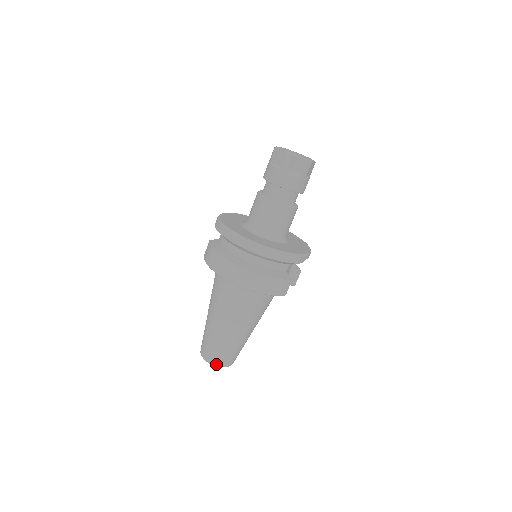
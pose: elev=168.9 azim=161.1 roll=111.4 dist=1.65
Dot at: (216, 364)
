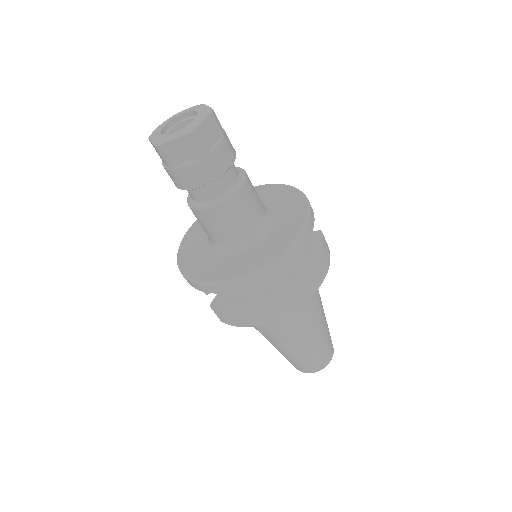
Dot at: (329, 362)
